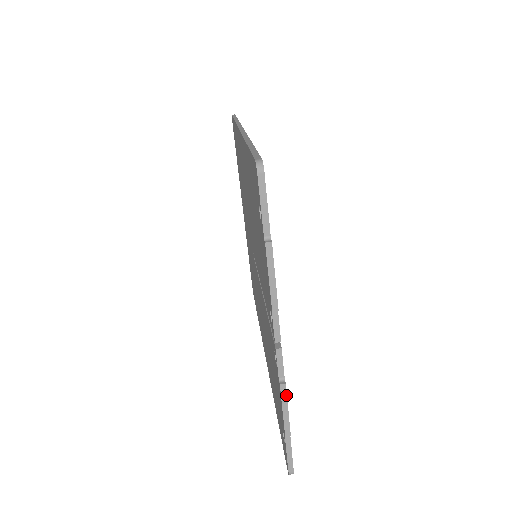
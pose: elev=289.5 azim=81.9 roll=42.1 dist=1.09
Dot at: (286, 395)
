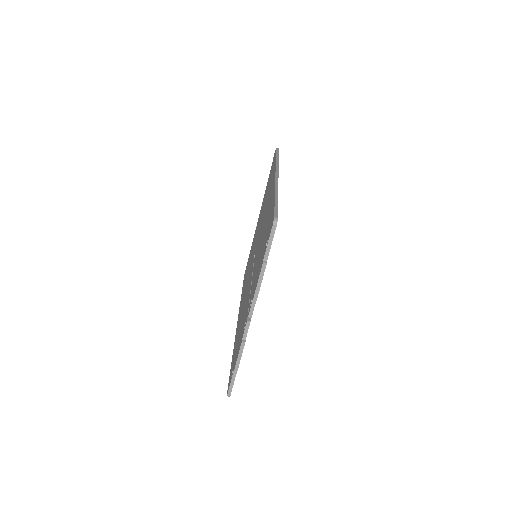
Dot at: occluded
